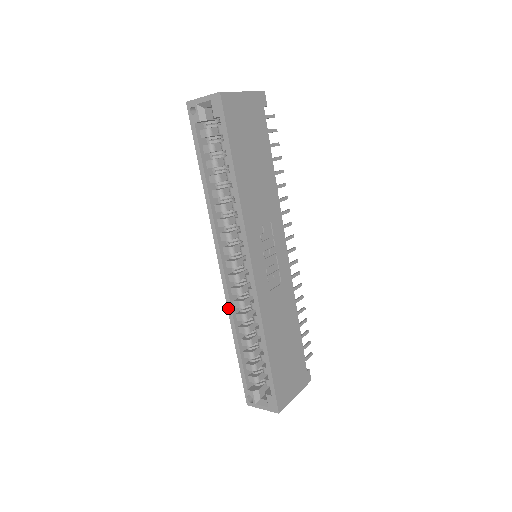
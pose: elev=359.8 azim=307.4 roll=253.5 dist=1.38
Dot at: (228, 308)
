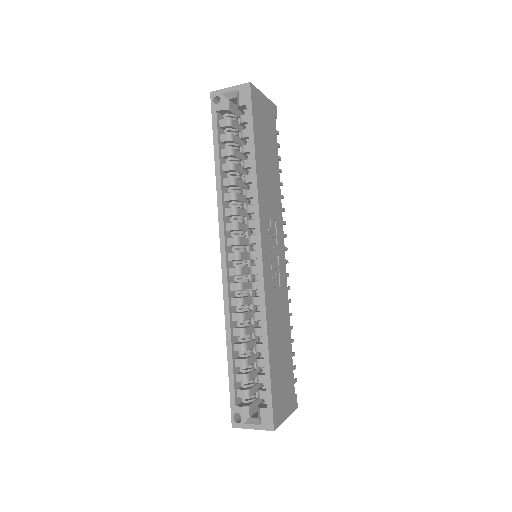
Dot at: (225, 305)
